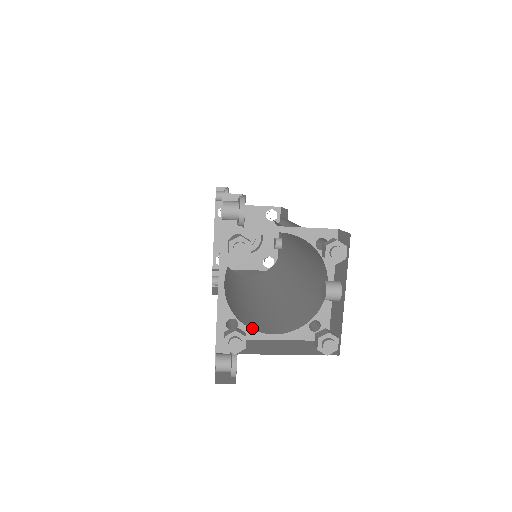
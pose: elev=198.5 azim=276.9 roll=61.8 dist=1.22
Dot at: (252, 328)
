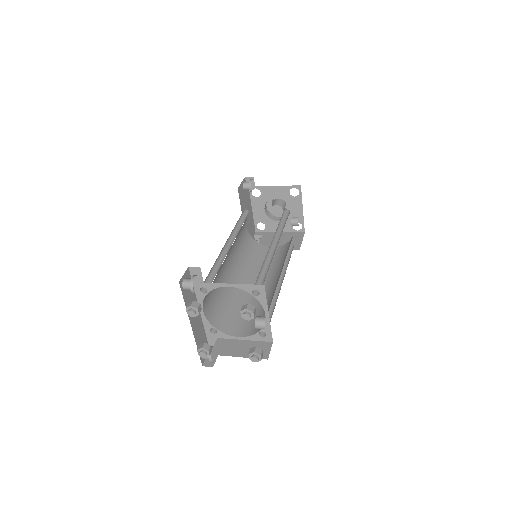
Dot at: (226, 332)
